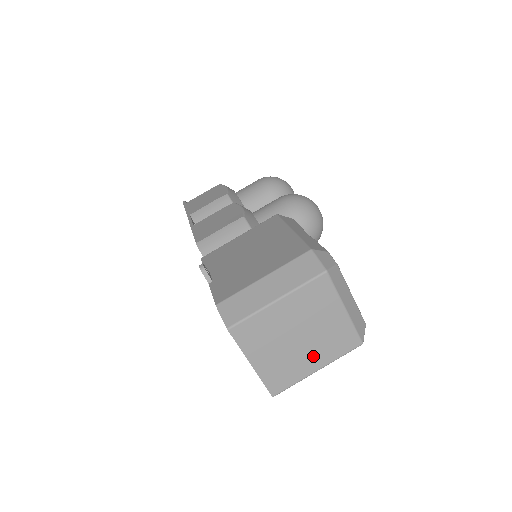
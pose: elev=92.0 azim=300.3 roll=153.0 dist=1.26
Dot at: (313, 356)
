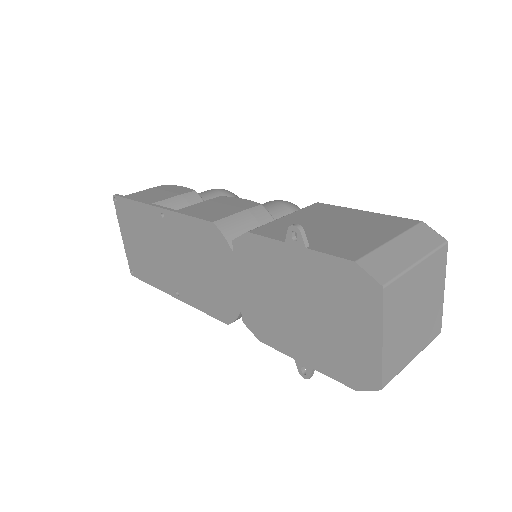
Dot at: (416, 340)
